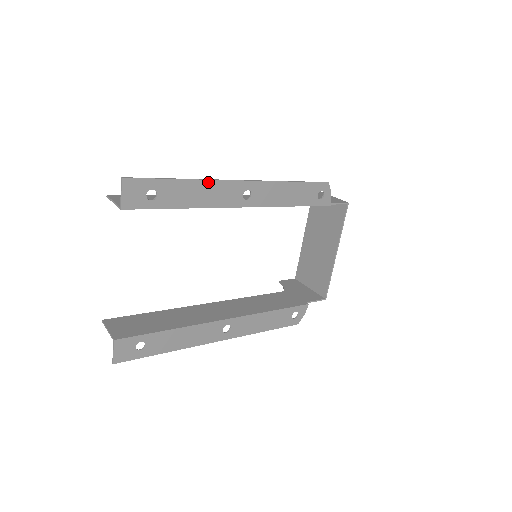
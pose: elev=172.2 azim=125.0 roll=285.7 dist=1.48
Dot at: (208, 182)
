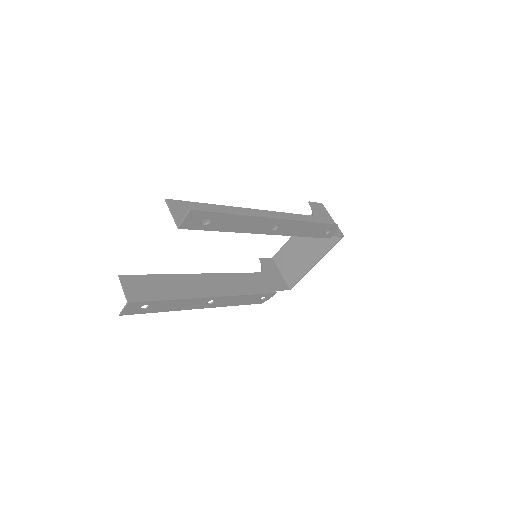
Dot at: (252, 217)
